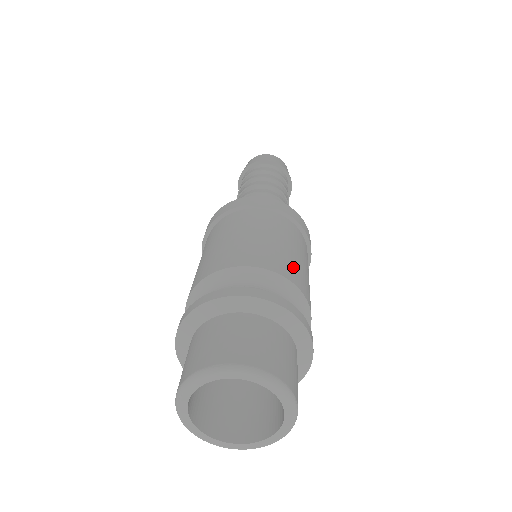
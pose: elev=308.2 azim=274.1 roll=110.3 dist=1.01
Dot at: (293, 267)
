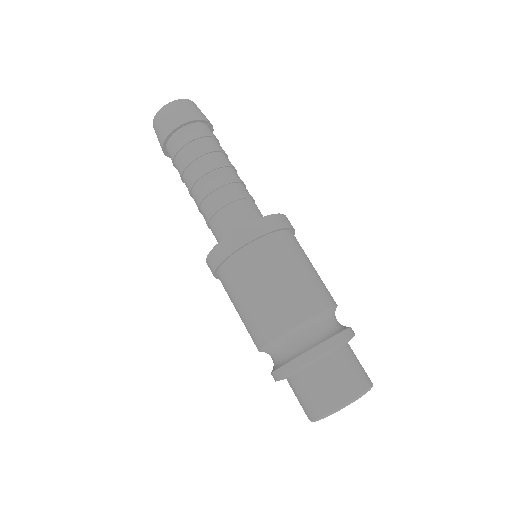
Dot at: (319, 290)
